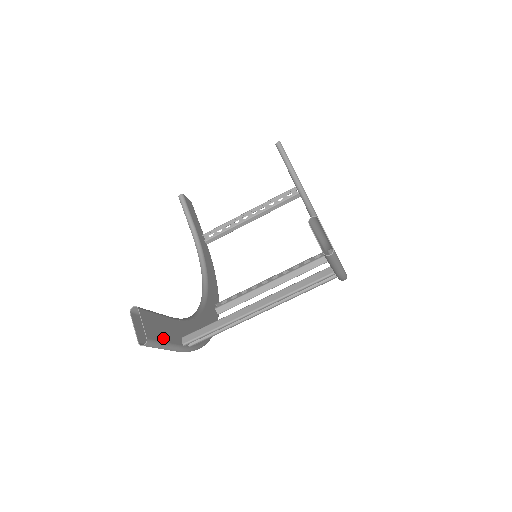
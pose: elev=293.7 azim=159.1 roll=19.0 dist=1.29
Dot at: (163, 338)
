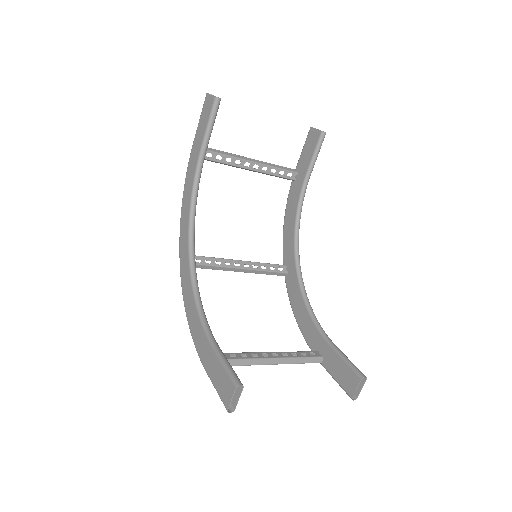
Dot at: occluded
